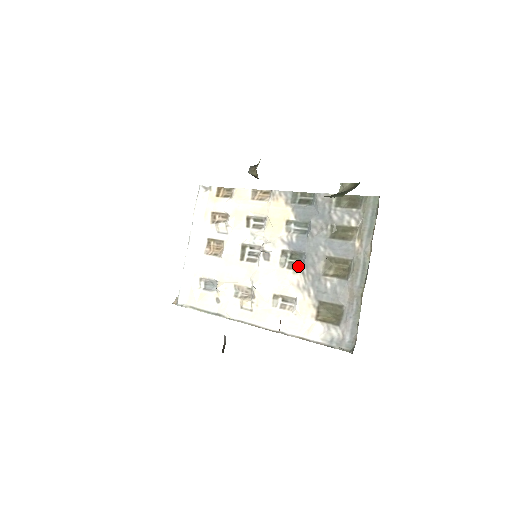
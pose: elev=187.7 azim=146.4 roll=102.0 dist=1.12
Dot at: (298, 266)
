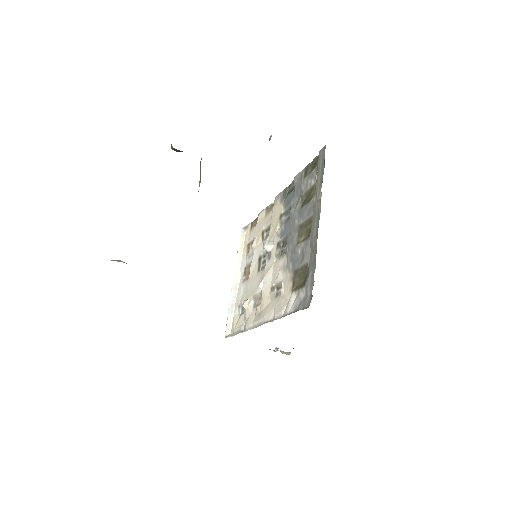
Dot at: (286, 250)
